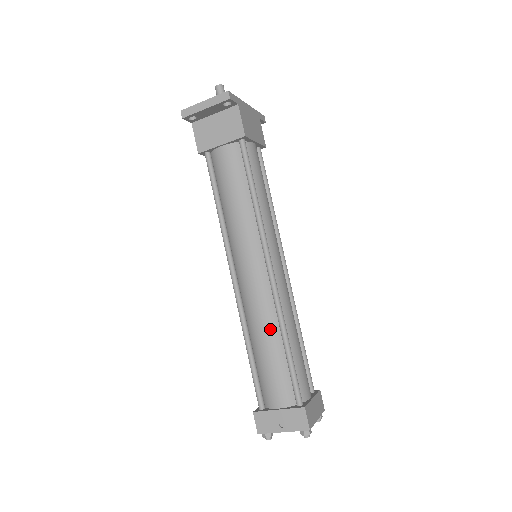
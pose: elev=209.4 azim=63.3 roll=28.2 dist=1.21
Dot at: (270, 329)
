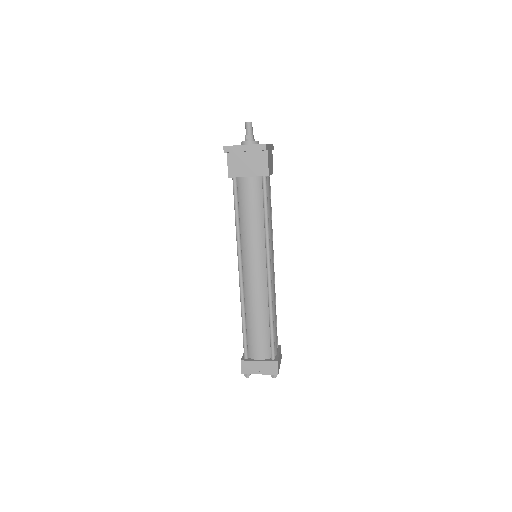
Dot at: (262, 310)
